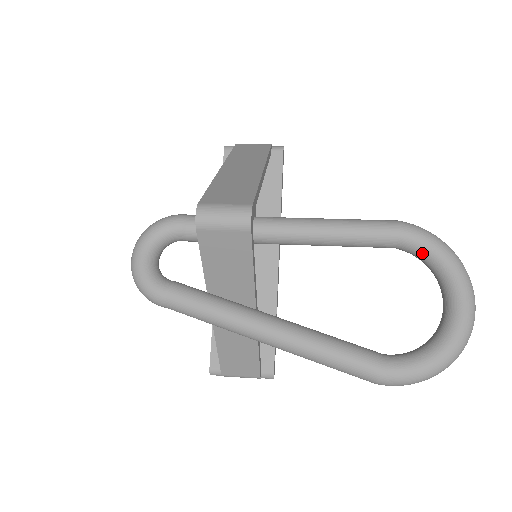
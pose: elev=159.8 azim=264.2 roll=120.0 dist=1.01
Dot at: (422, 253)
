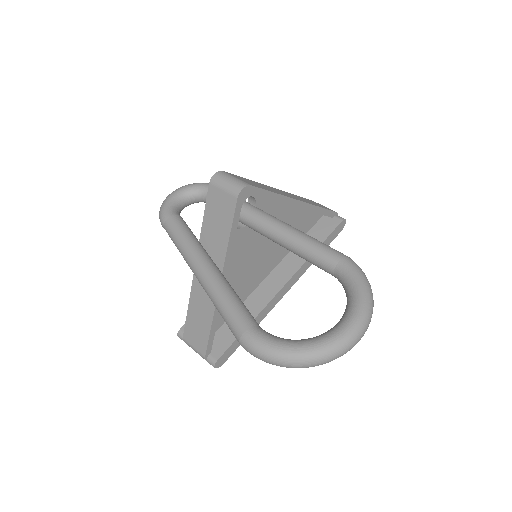
Dot at: (347, 284)
